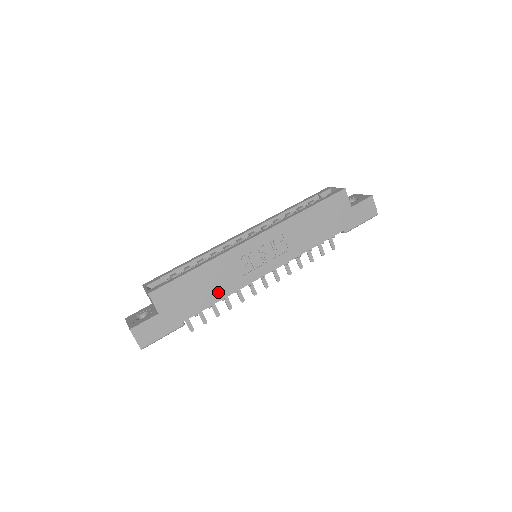
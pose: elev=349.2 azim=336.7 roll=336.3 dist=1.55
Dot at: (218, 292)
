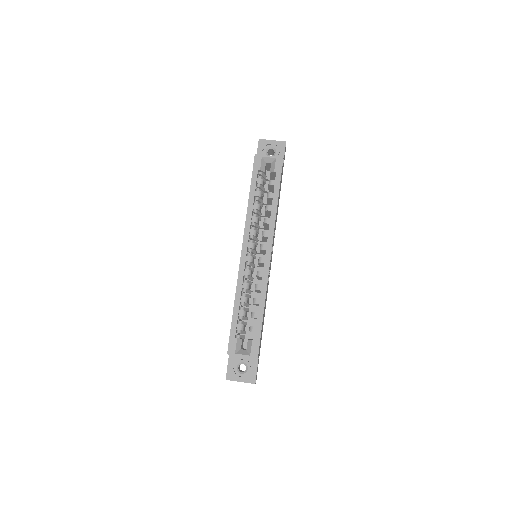
Dot at: (265, 306)
